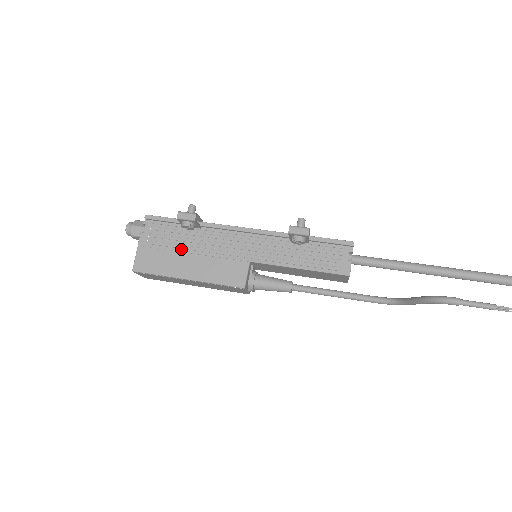
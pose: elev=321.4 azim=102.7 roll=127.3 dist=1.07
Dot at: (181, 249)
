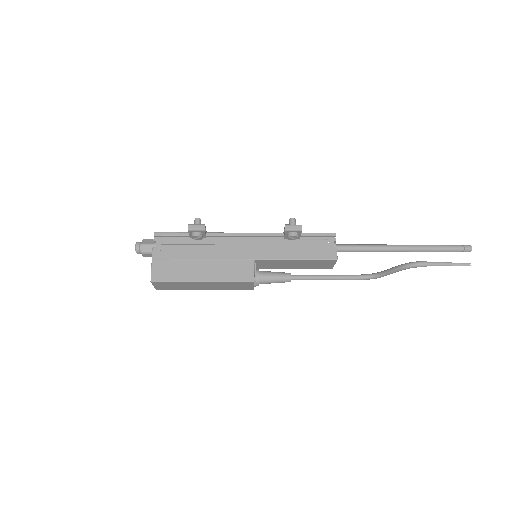
Dot at: (192, 257)
